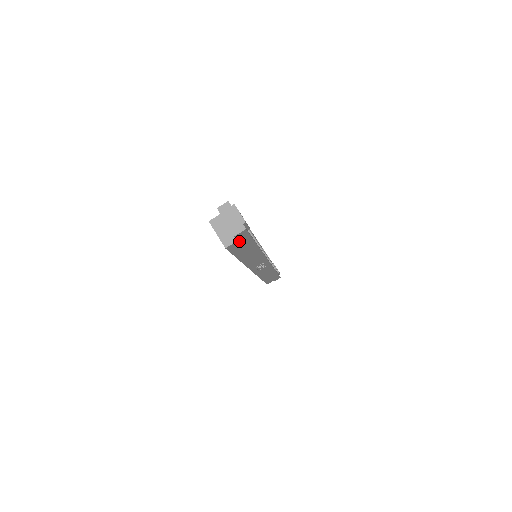
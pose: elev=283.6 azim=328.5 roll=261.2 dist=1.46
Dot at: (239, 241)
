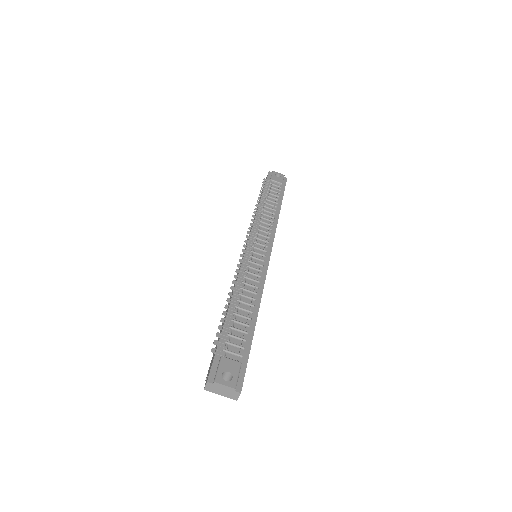
Dot at: occluded
